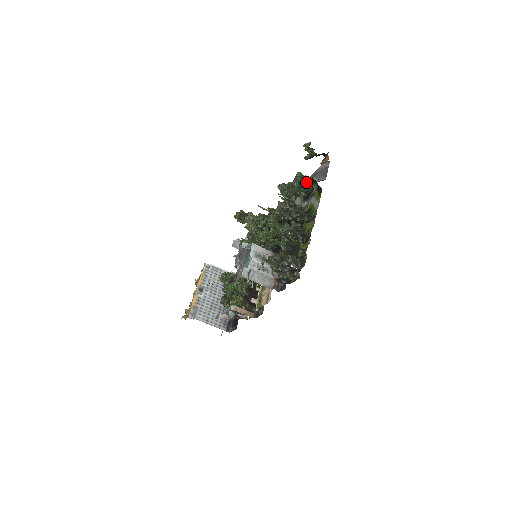
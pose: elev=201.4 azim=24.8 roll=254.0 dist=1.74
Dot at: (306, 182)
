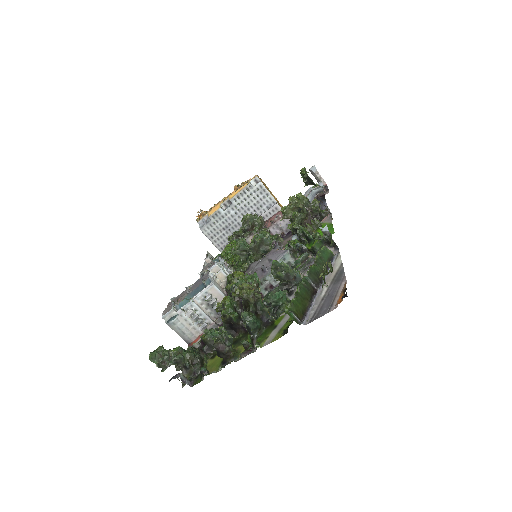
Dot at: (280, 308)
